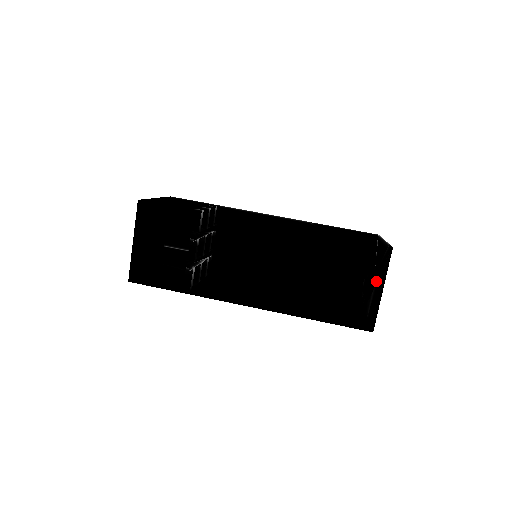
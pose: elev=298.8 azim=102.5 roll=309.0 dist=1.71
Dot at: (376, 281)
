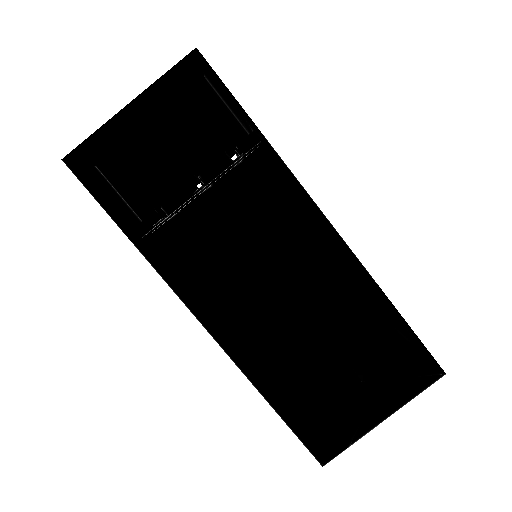
Dot at: (359, 395)
